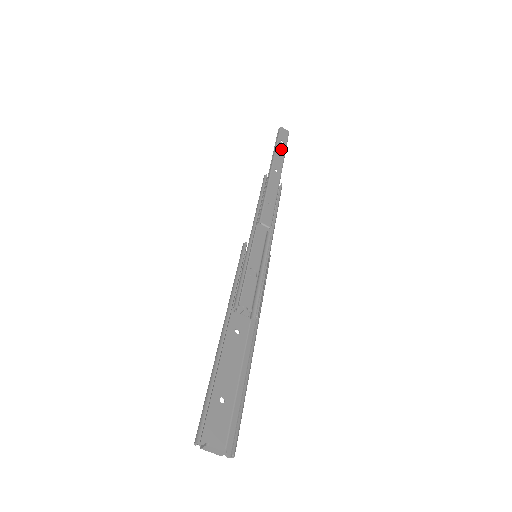
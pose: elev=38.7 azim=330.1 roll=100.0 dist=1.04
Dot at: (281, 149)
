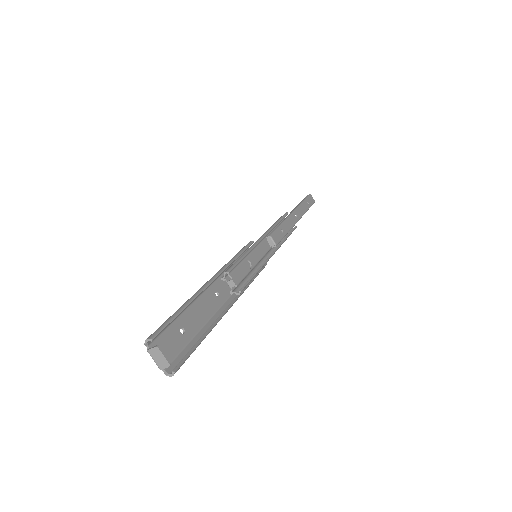
Dot at: (305, 206)
